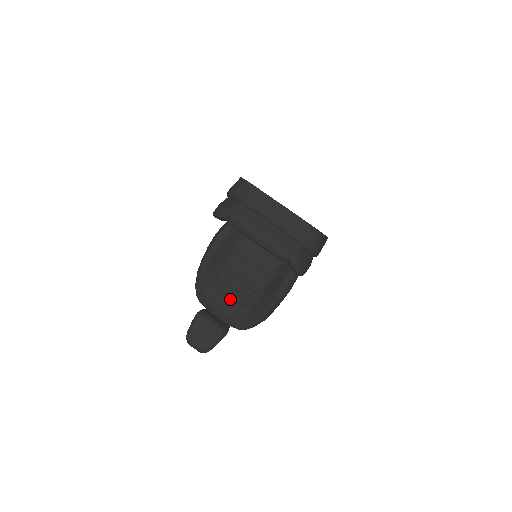
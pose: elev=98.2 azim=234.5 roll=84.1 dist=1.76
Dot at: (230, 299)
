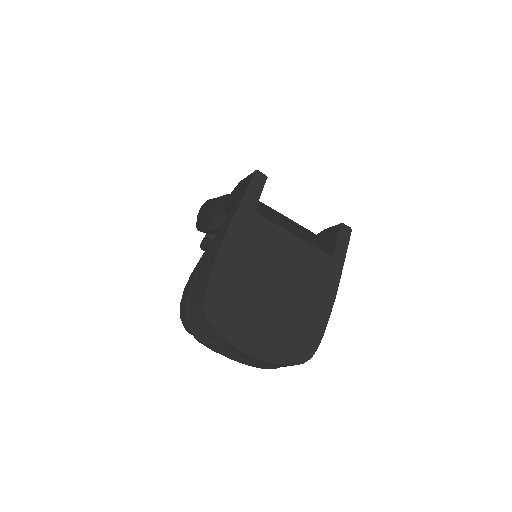
Dot at: occluded
